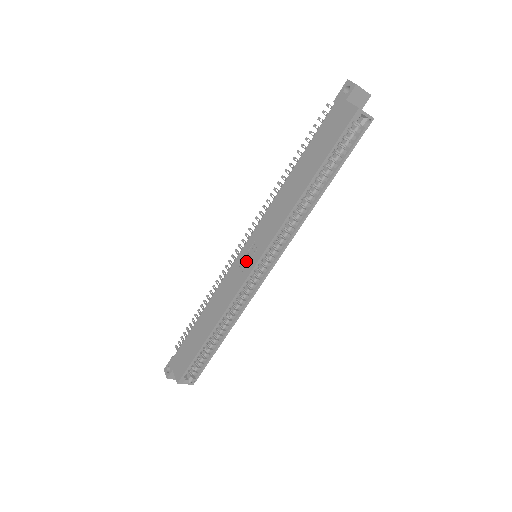
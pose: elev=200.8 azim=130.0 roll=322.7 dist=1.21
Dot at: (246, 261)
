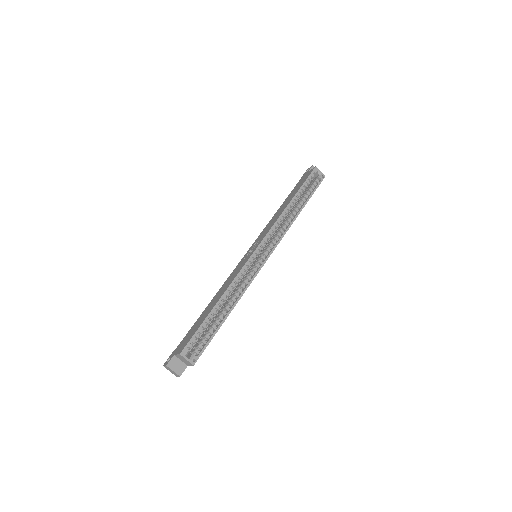
Dot at: (249, 254)
